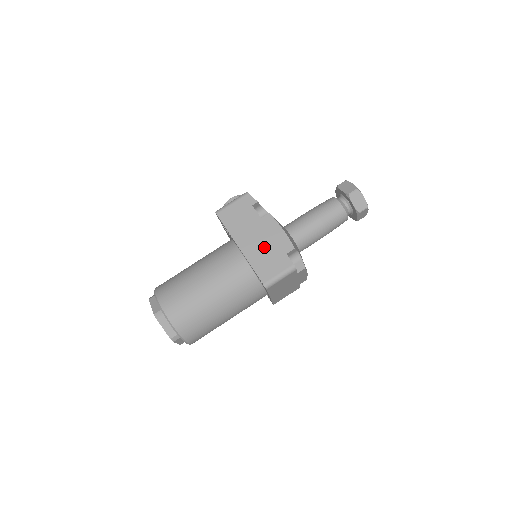
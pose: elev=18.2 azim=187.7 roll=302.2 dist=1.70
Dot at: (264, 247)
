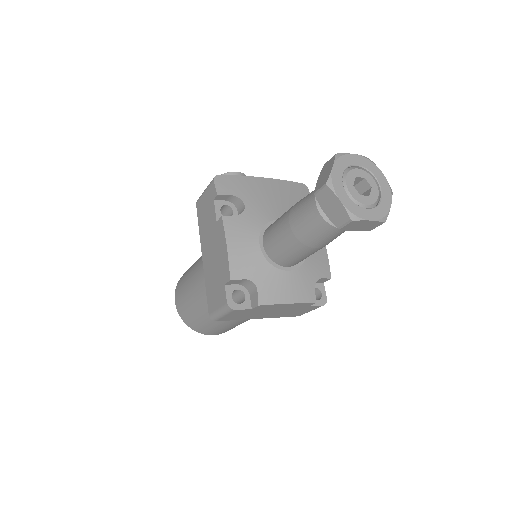
Dot at: (214, 265)
